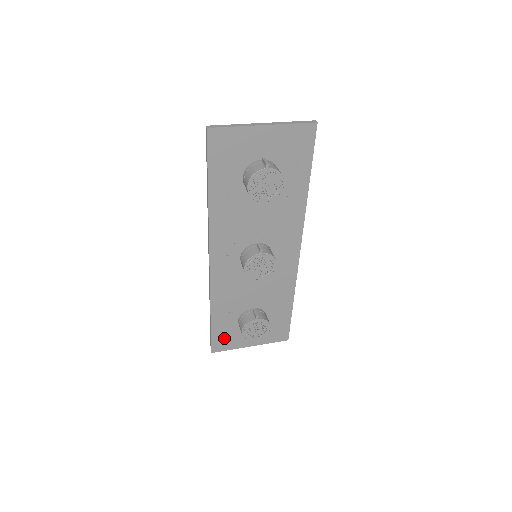
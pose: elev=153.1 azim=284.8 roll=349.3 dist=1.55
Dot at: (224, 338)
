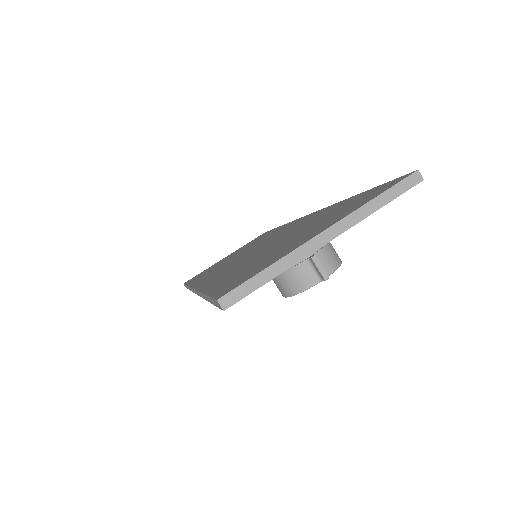
Dot at: occluded
